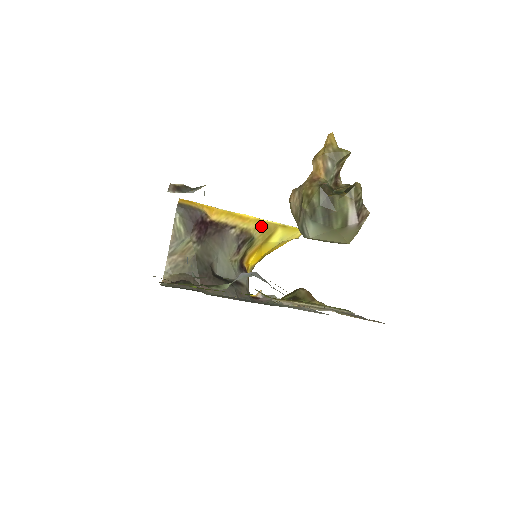
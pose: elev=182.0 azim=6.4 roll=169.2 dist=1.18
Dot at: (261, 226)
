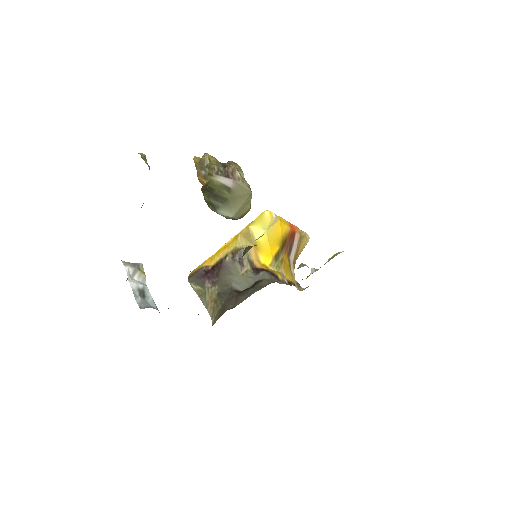
Dot at: (240, 238)
